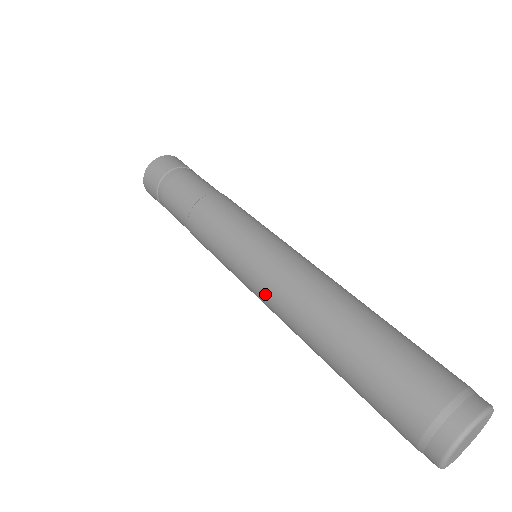
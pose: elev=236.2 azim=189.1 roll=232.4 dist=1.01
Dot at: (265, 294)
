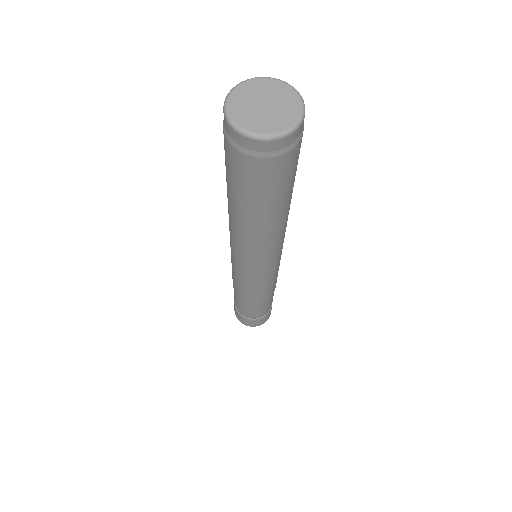
Dot at: (233, 248)
